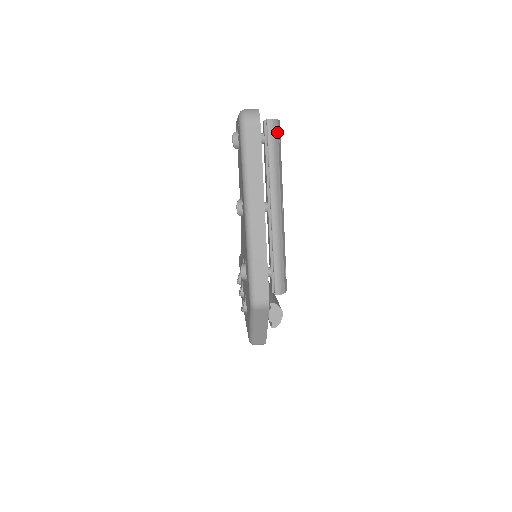
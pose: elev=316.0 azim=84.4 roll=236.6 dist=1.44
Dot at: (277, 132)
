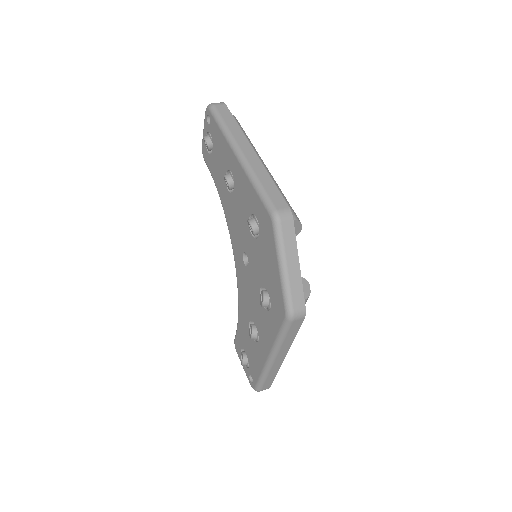
Dot at: (239, 124)
